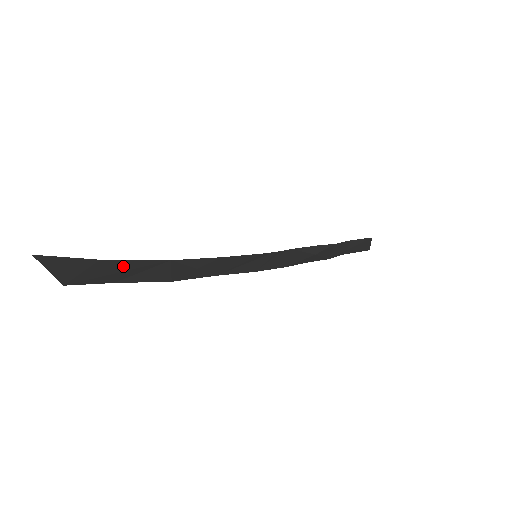
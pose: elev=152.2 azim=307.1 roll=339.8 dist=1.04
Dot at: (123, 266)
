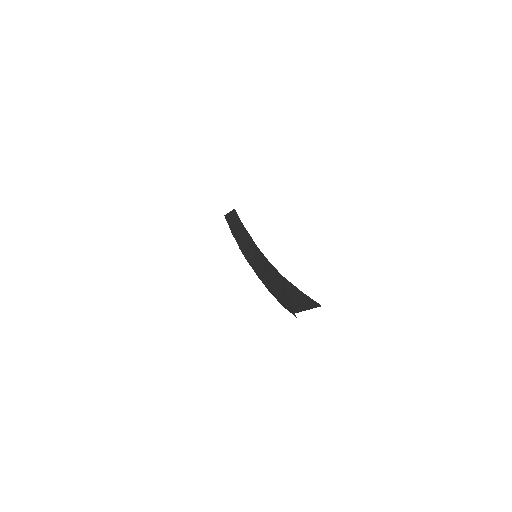
Dot at: occluded
